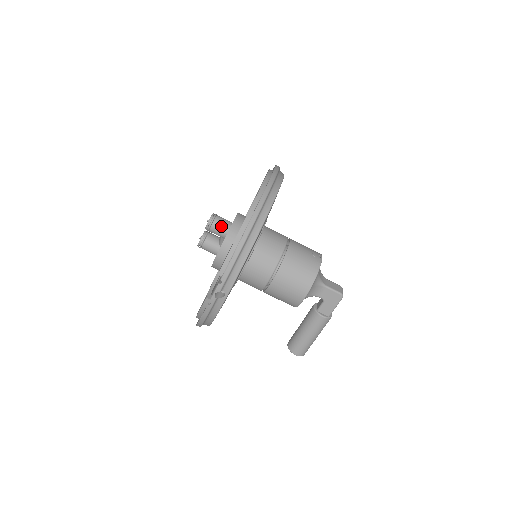
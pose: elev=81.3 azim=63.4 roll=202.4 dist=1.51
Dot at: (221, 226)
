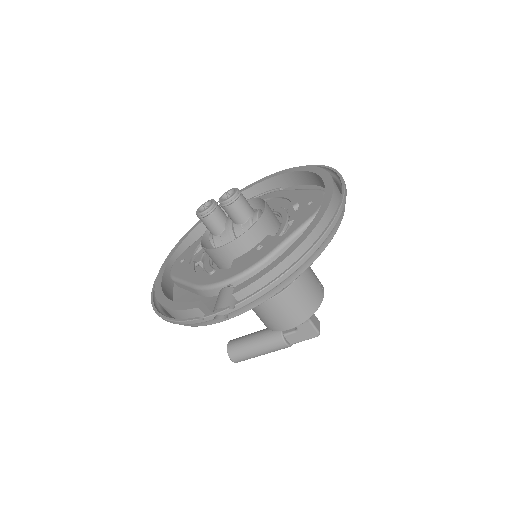
Dot at: (242, 211)
